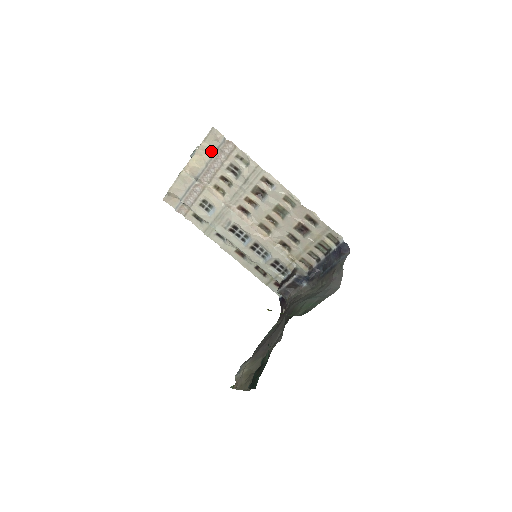
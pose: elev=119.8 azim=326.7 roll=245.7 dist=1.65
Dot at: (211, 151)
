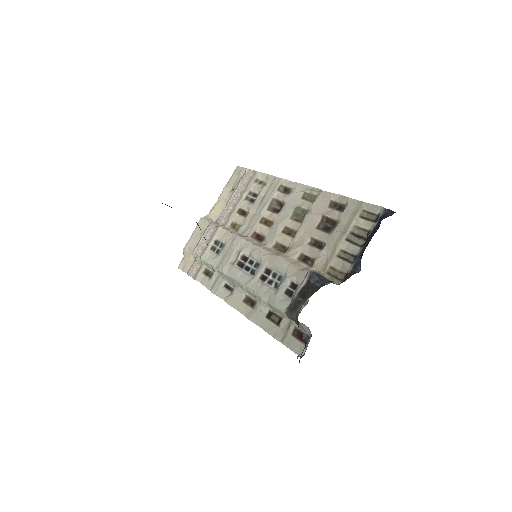
Dot at: (233, 190)
